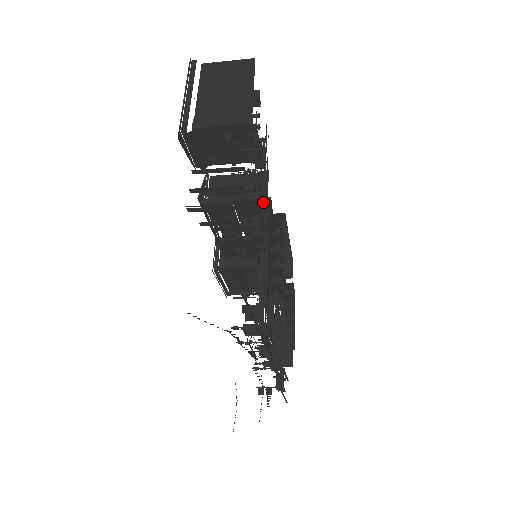
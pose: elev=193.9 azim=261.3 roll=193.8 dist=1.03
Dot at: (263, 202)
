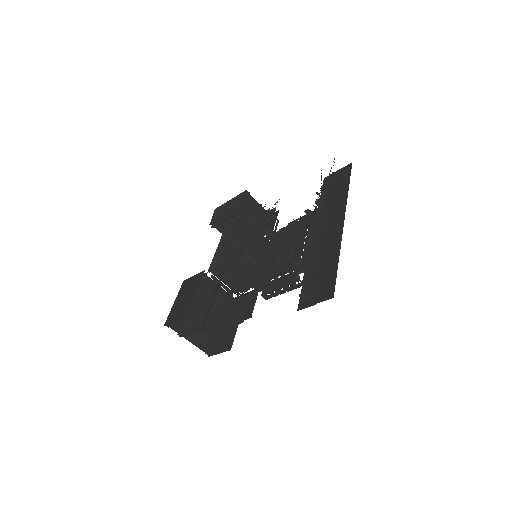
Dot at: (260, 240)
